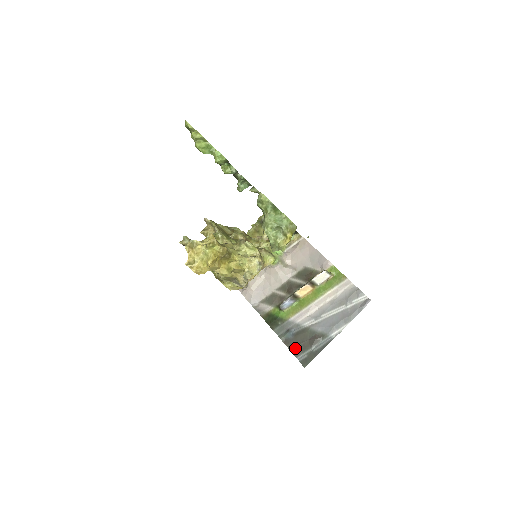
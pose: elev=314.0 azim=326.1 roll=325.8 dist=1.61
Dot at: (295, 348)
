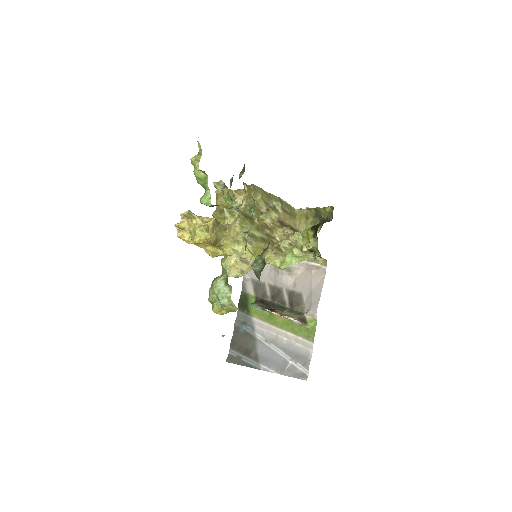
Dot at: (235, 341)
